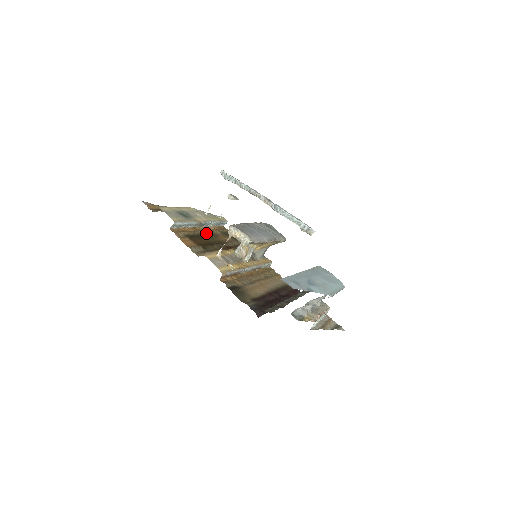
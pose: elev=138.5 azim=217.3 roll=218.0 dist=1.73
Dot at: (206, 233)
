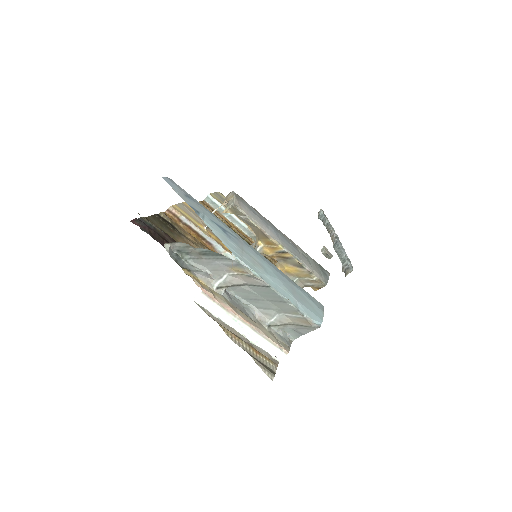
Dot at: occluded
